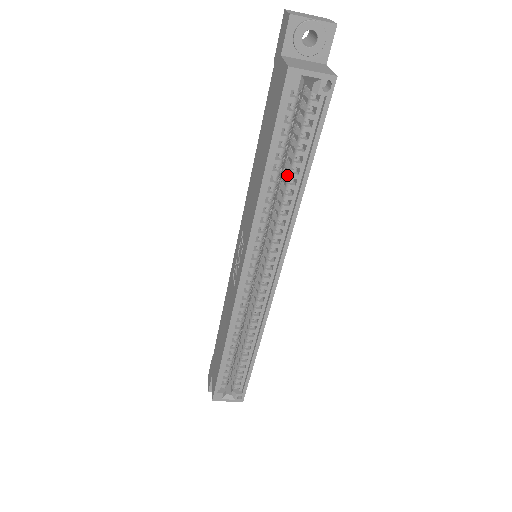
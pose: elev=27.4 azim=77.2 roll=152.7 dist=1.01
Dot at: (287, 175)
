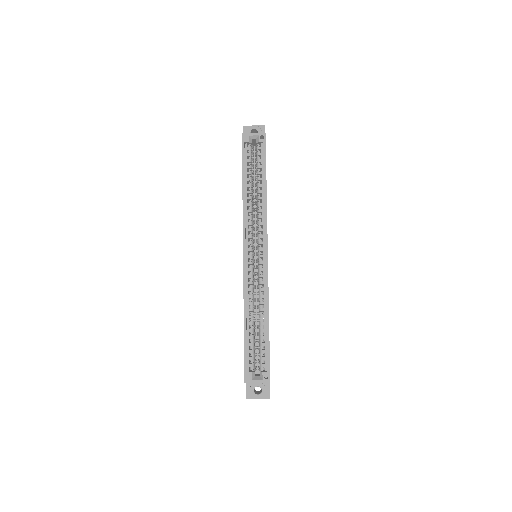
Dot at: (257, 188)
